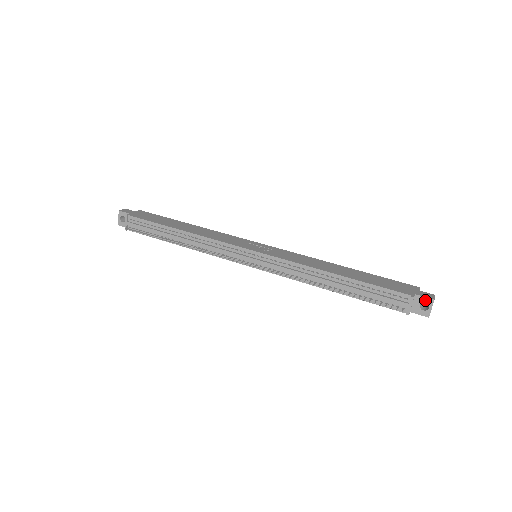
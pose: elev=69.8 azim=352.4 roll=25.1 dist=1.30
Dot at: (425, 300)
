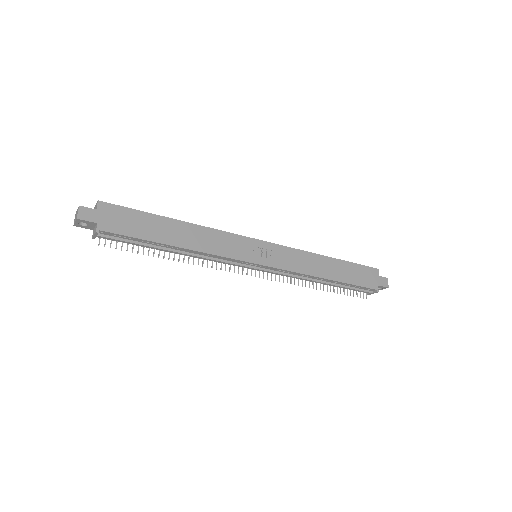
Dot at: (382, 287)
